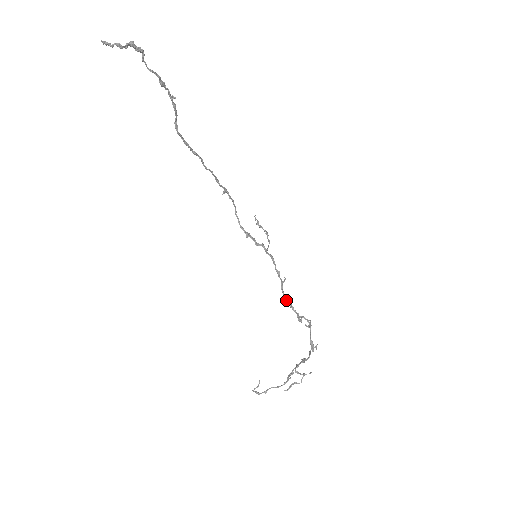
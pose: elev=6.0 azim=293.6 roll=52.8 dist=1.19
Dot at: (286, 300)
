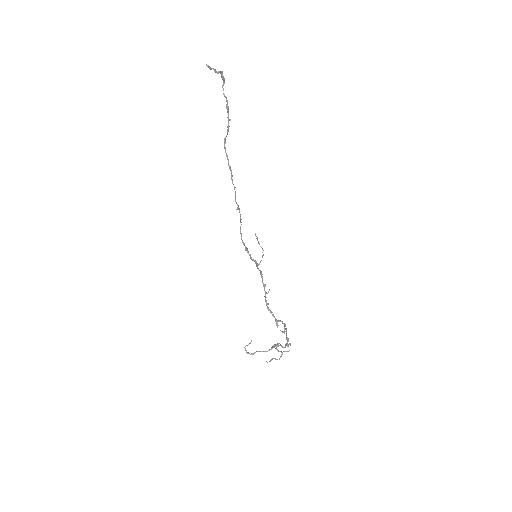
Dot at: (268, 308)
